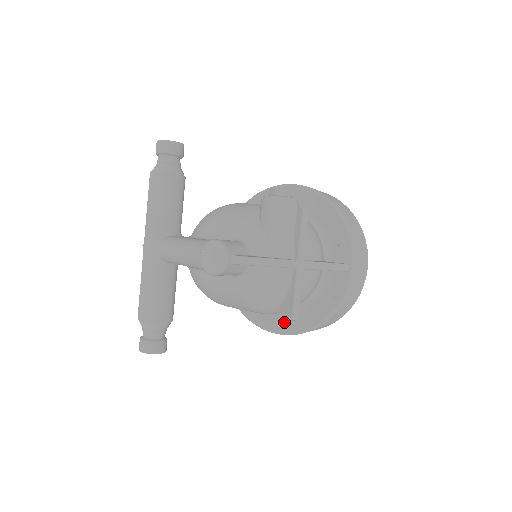
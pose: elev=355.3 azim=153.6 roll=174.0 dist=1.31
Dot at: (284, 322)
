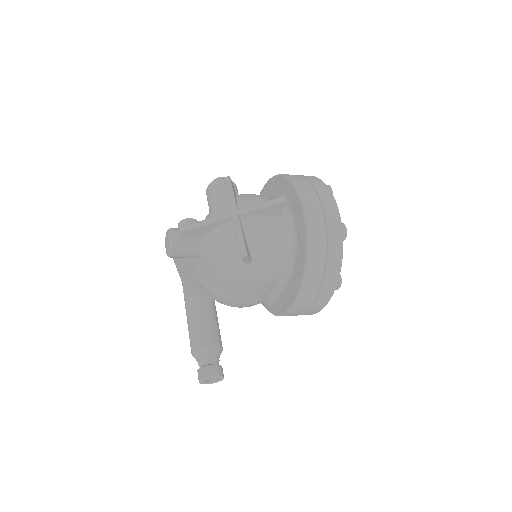
Dot at: (291, 292)
